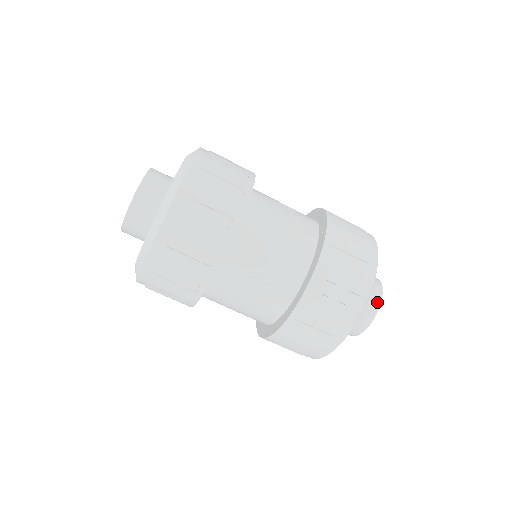
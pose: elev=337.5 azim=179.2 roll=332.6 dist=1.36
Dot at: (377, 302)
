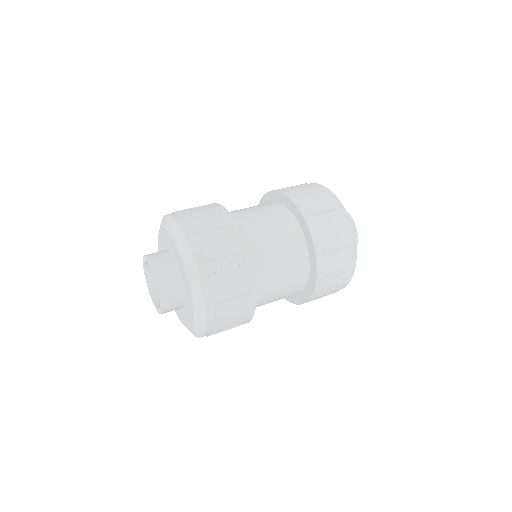
Dot at: (353, 225)
